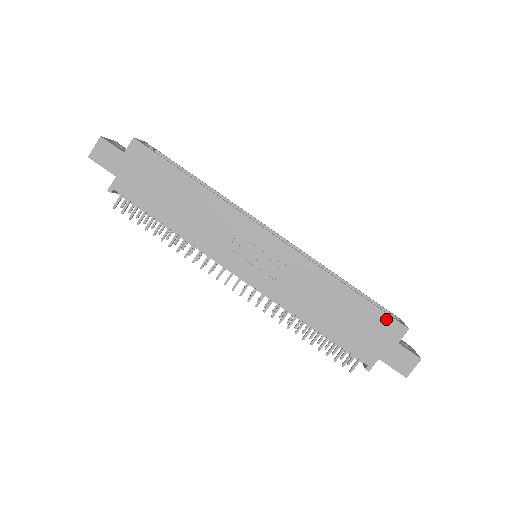
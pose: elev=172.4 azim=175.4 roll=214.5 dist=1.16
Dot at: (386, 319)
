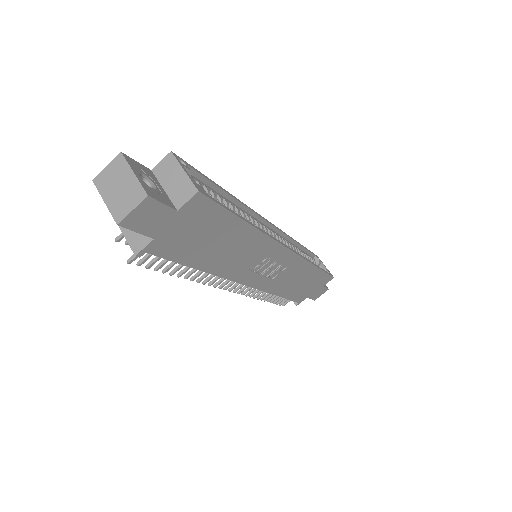
Dot at: (326, 277)
